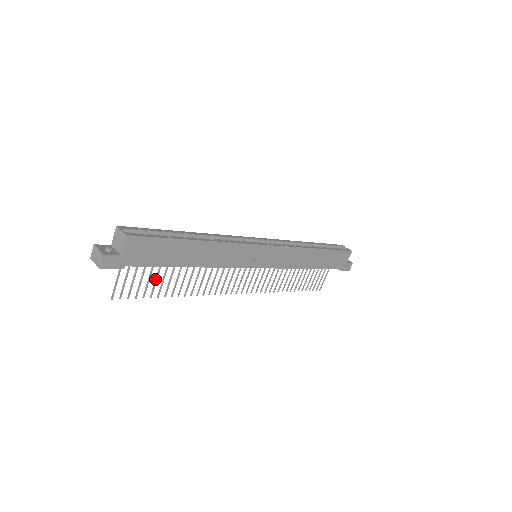
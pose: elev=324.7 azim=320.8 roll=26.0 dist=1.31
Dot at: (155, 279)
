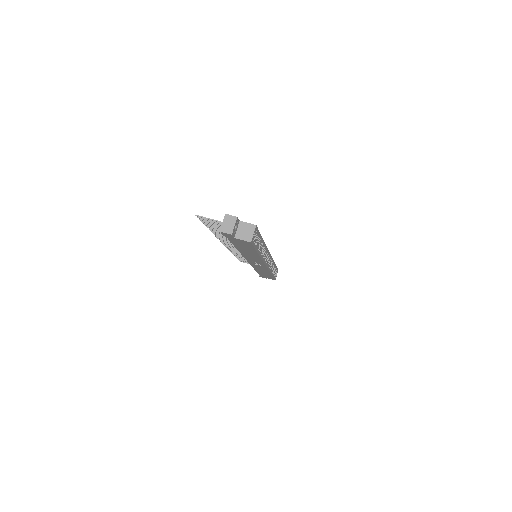
Dot at: (220, 228)
